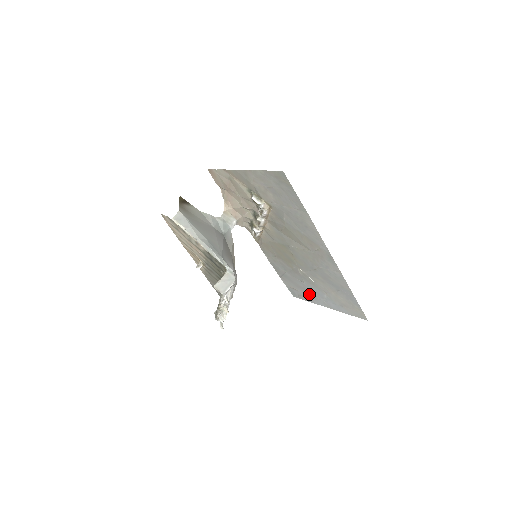
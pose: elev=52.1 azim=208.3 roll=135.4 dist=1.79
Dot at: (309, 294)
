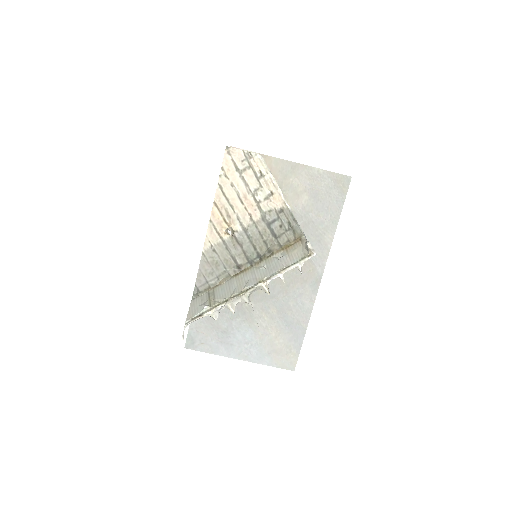
Dot at: (225, 340)
